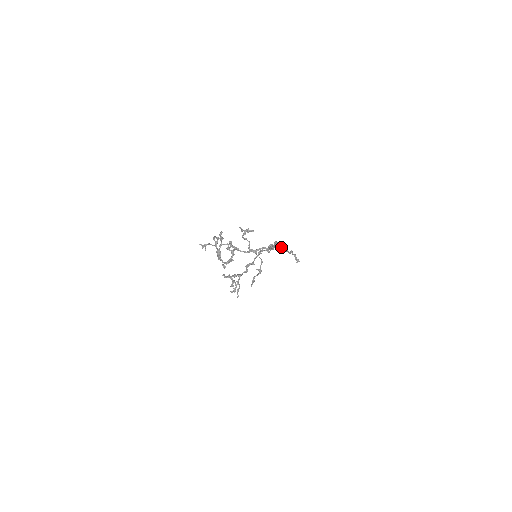
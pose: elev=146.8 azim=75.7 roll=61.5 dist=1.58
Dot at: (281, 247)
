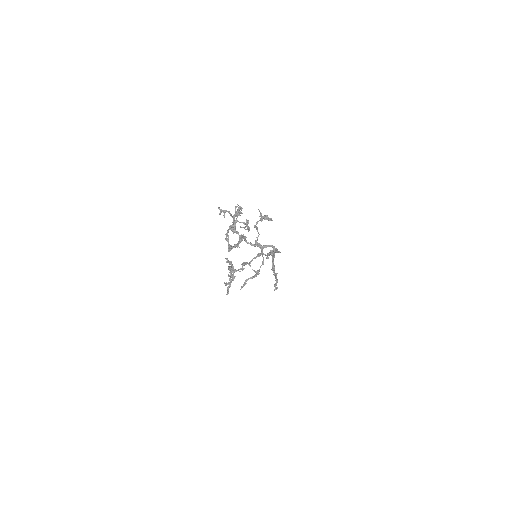
Dot at: (272, 262)
